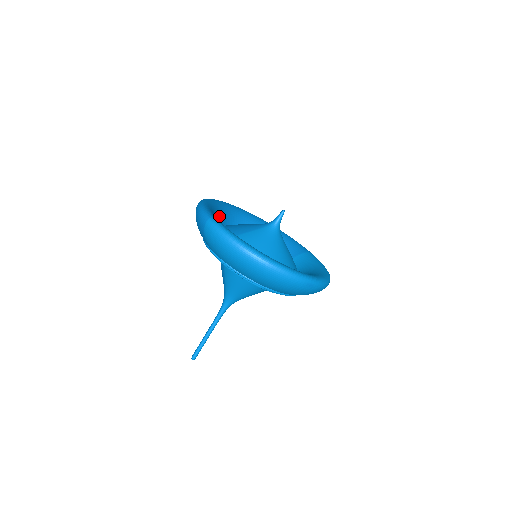
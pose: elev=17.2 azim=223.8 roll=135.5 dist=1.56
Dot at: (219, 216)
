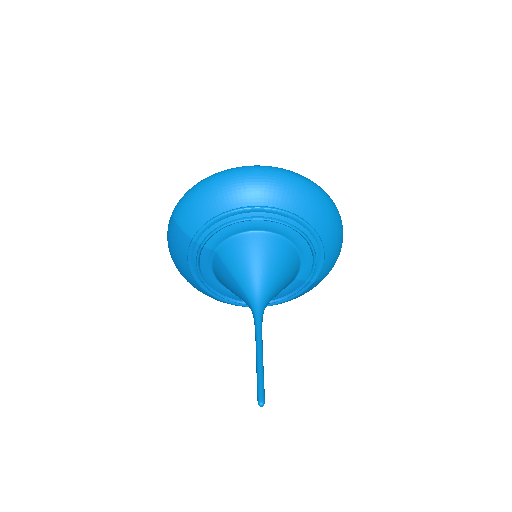
Dot at: occluded
